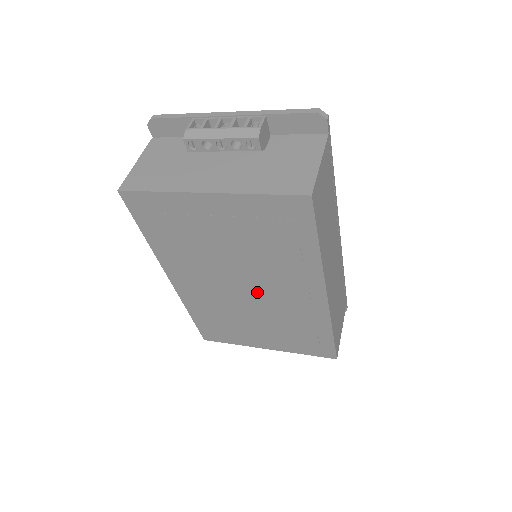
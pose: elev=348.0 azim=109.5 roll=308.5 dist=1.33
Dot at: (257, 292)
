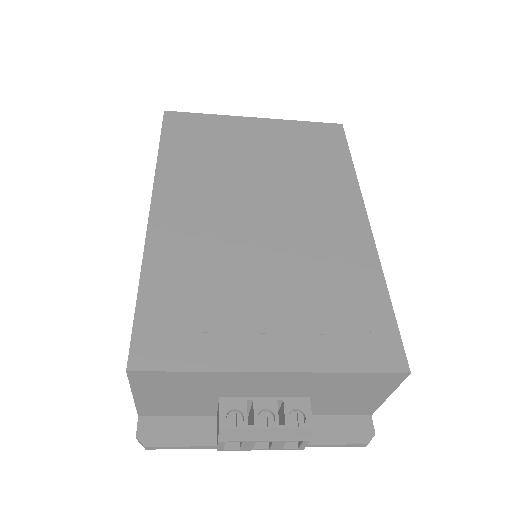
Dot at: (280, 222)
